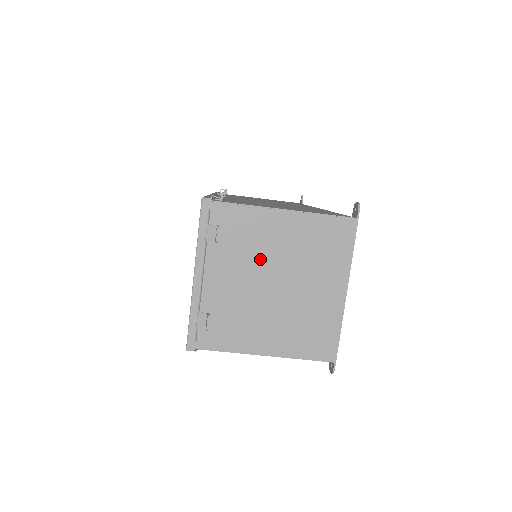
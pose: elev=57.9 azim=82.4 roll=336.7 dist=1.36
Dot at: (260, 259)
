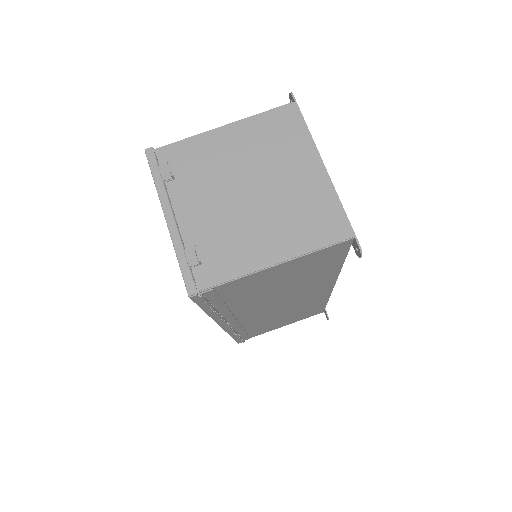
Dot at: (223, 175)
